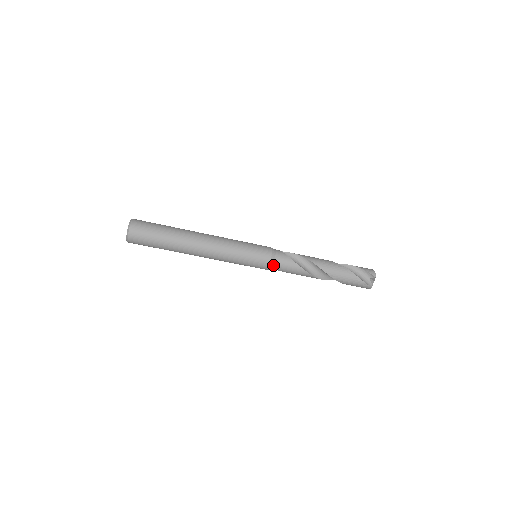
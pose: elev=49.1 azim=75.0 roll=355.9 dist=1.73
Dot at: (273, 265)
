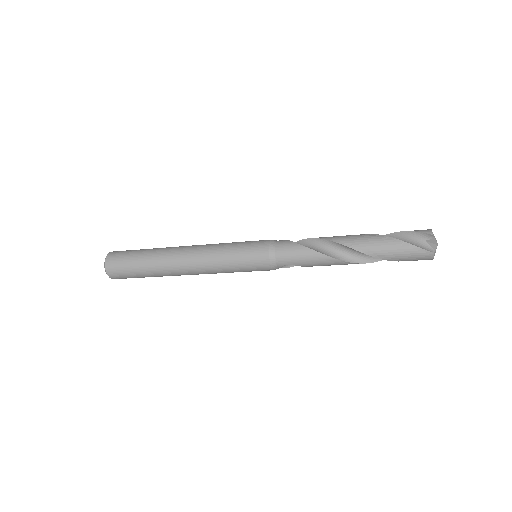
Dot at: (275, 258)
